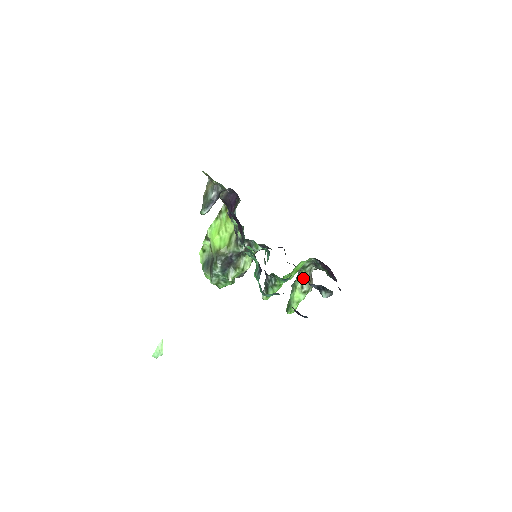
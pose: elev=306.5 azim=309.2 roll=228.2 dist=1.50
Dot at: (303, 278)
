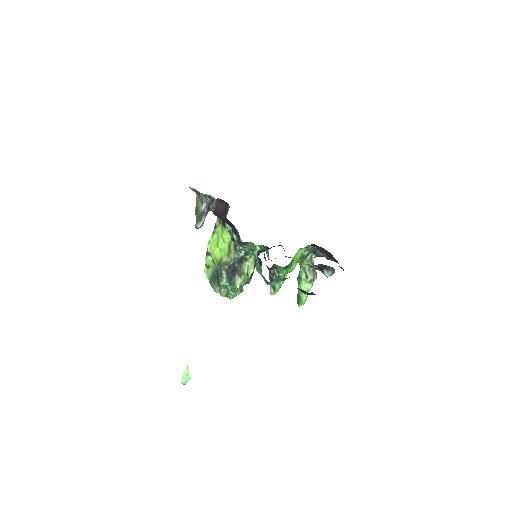
Dot at: (306, 268)
